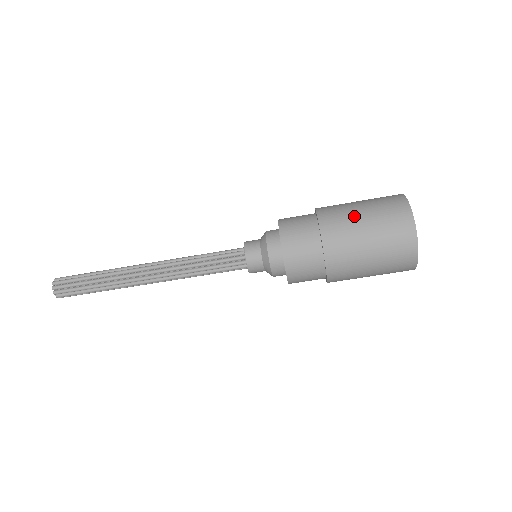
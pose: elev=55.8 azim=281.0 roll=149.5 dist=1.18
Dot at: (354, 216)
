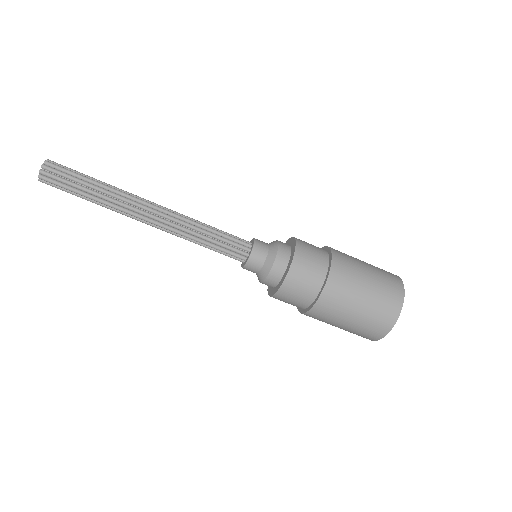
Dot at: (359, 285)
